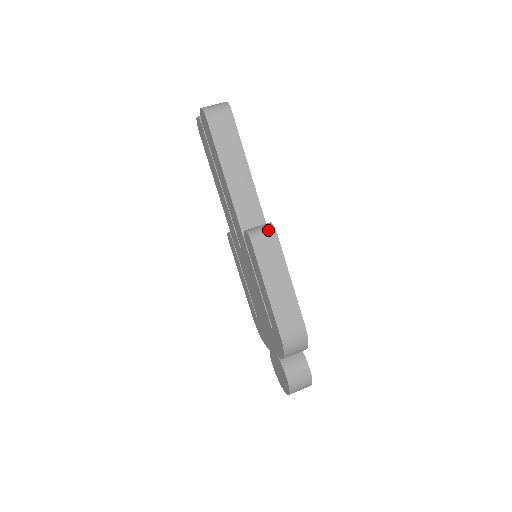
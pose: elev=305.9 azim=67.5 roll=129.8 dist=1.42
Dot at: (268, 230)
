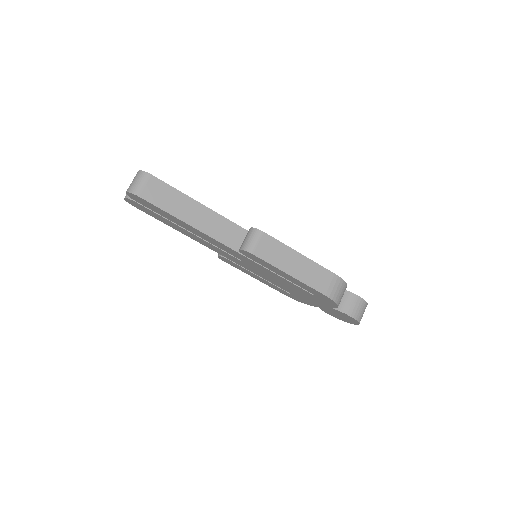
Dot at: (255, 235)
